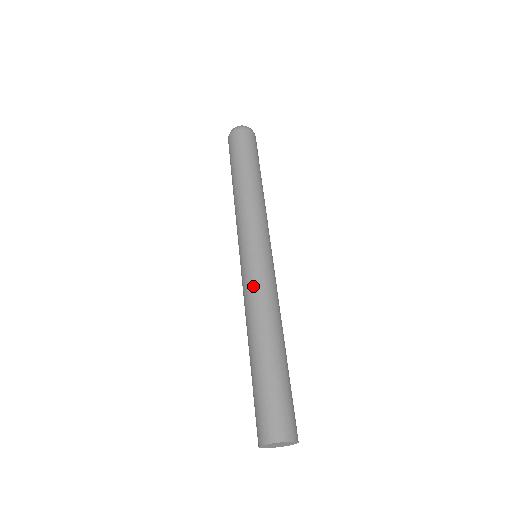
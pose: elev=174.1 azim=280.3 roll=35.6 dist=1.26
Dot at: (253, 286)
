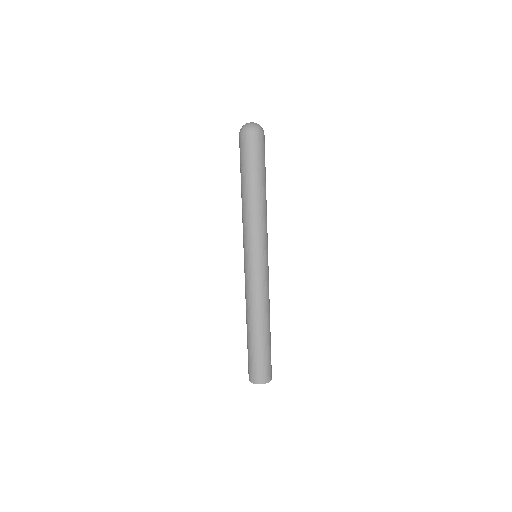
Dot at: (250, 288)
